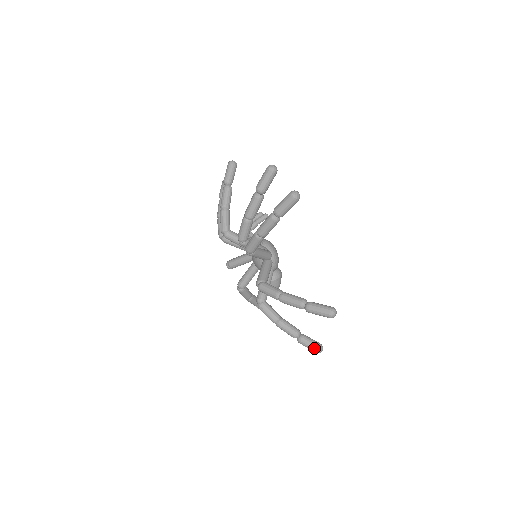
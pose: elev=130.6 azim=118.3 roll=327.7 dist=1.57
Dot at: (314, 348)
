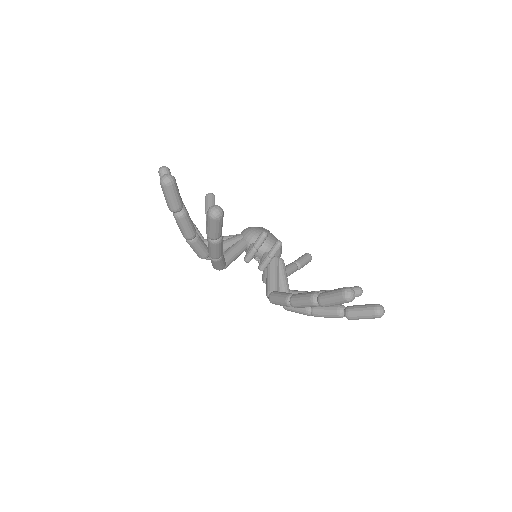
Dot at: occluded
